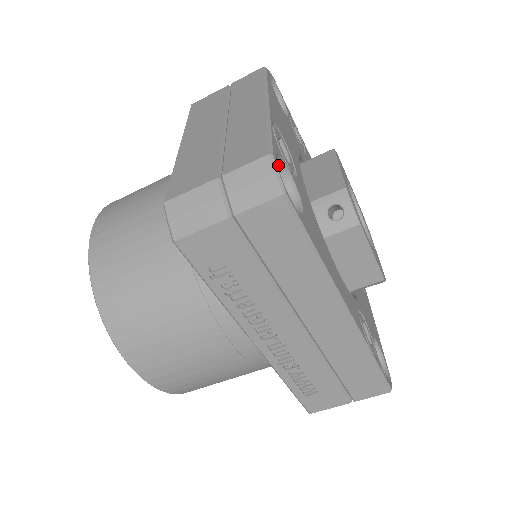
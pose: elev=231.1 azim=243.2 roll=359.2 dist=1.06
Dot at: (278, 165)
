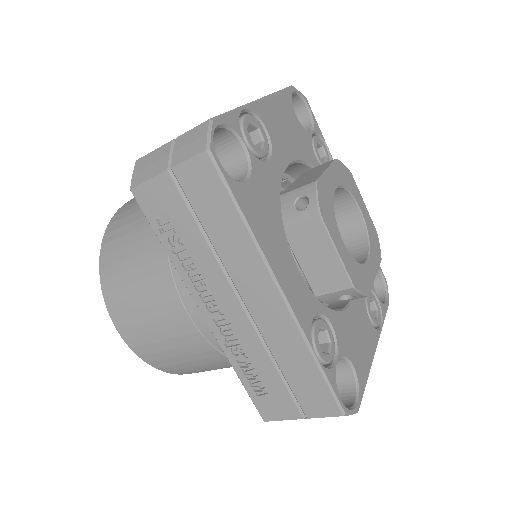
Dot at: (235, 141)
